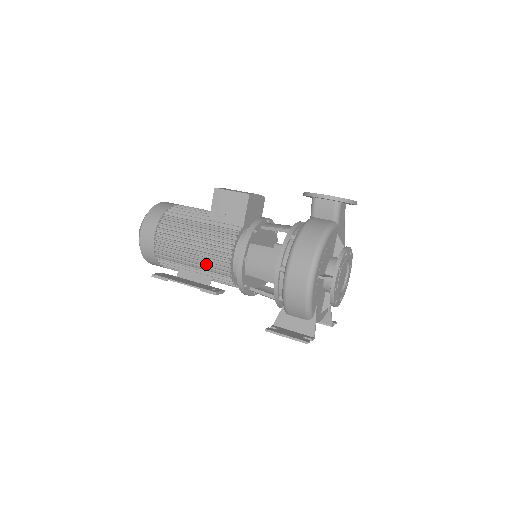
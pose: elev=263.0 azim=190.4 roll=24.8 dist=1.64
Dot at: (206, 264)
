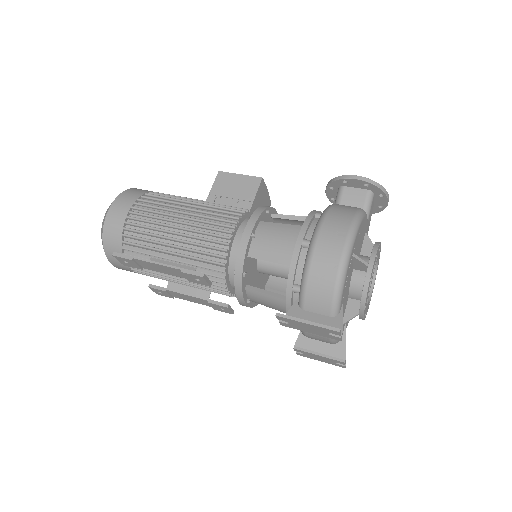
Dot at: (193, 247)
